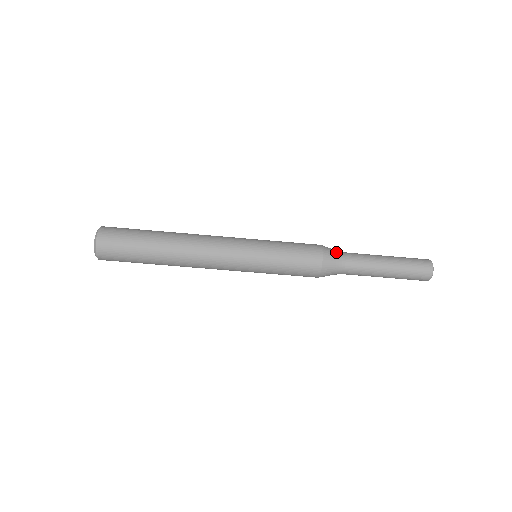
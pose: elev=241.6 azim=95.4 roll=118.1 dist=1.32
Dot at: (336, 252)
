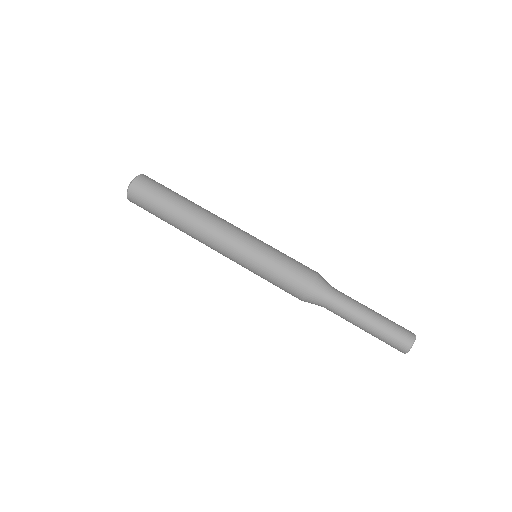
Dot at: (328, 283)
